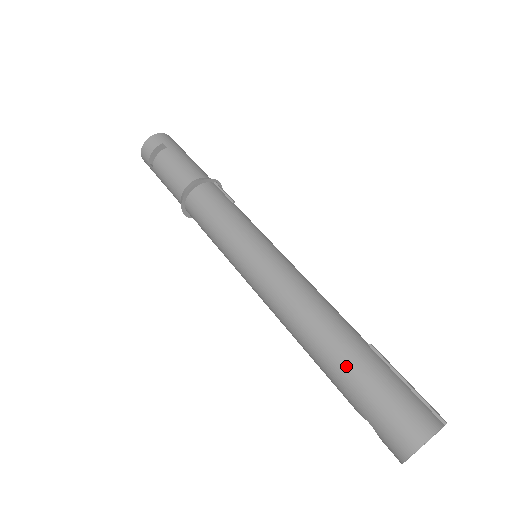
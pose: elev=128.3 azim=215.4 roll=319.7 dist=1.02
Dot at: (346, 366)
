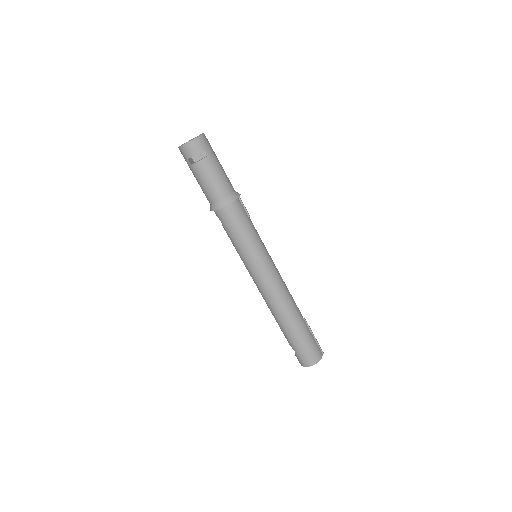
Dot at: (295, 331)
